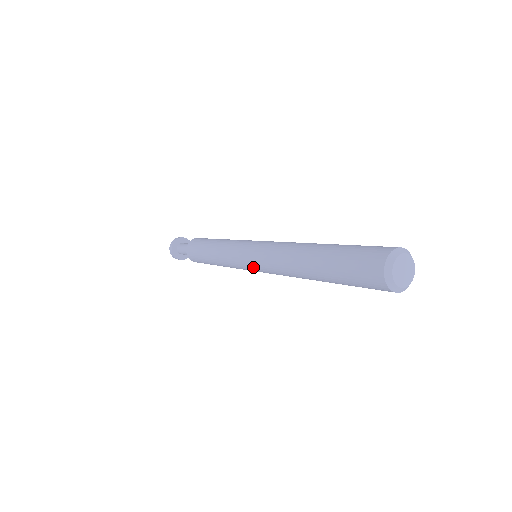
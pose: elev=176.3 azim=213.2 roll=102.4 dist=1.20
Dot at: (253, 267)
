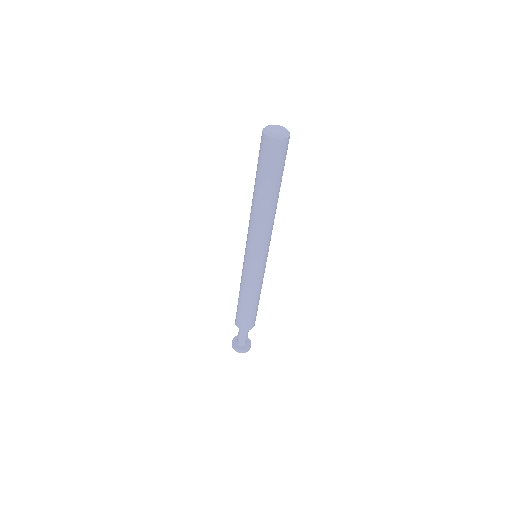
Dot at: (249, 253)
